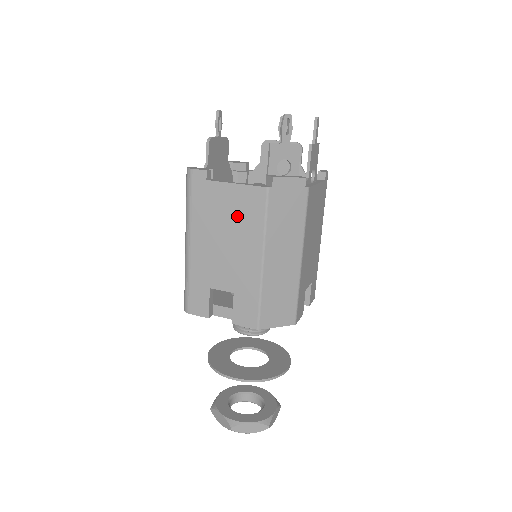
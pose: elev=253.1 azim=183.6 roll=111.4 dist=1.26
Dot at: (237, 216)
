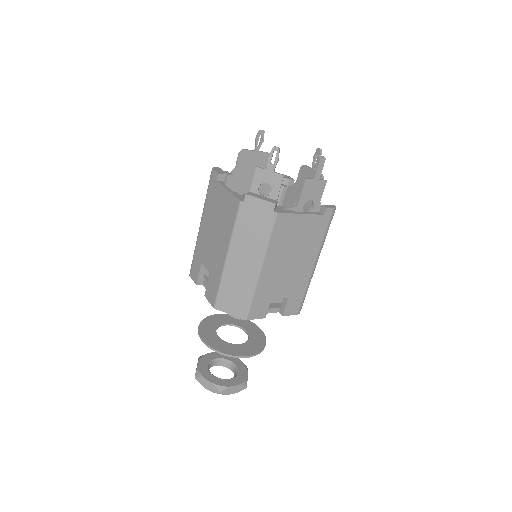
Dot at: (223, 215)
